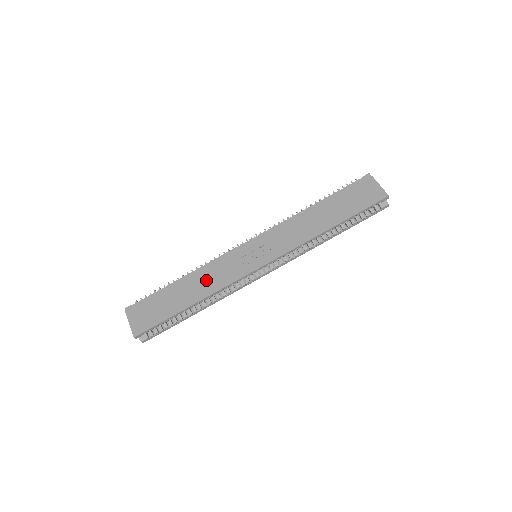
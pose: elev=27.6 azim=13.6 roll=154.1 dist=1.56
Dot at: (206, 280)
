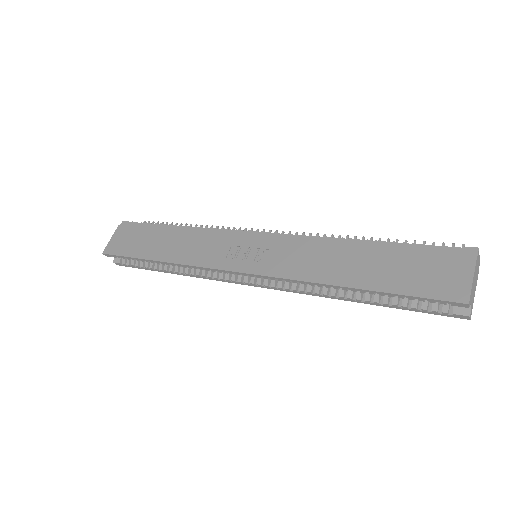
Dot at: (188, 245)
